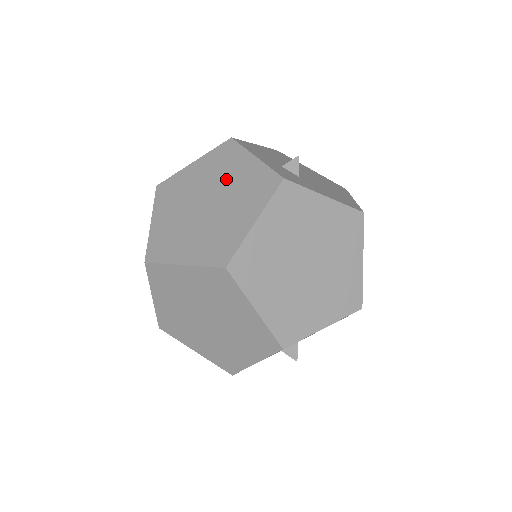
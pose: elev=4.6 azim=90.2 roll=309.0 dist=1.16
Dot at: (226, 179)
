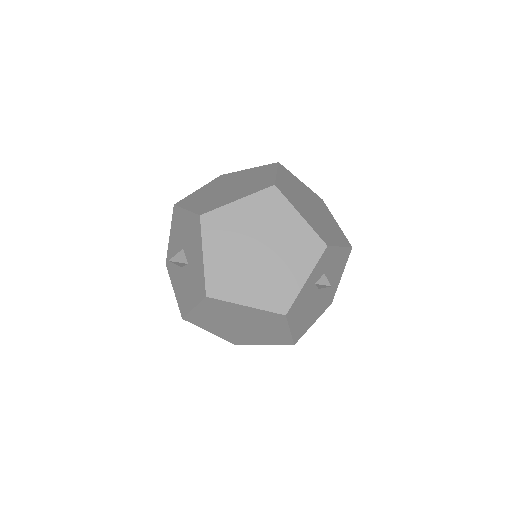
Dot at: (235, 179)
